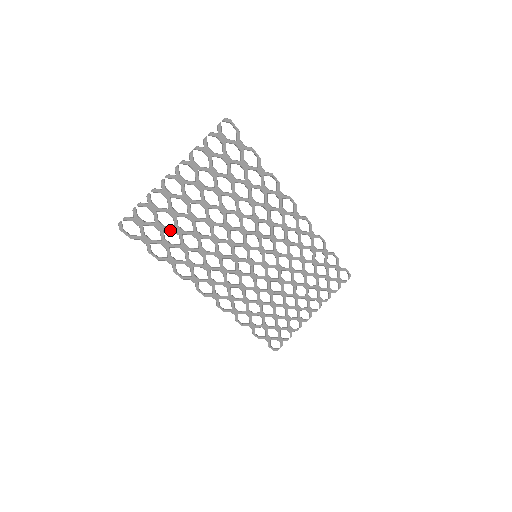
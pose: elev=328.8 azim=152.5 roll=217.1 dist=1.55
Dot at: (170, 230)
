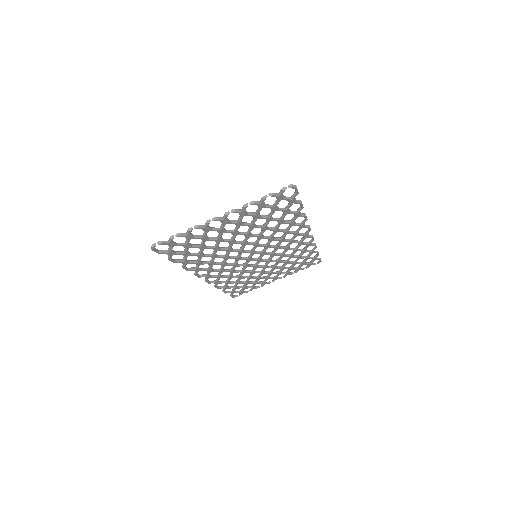
Dot at: (195, 247)
